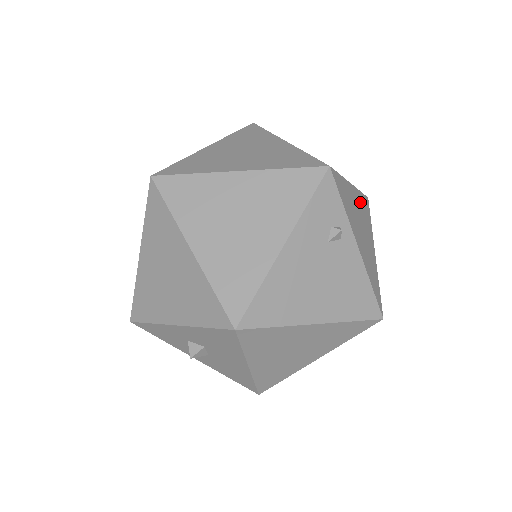
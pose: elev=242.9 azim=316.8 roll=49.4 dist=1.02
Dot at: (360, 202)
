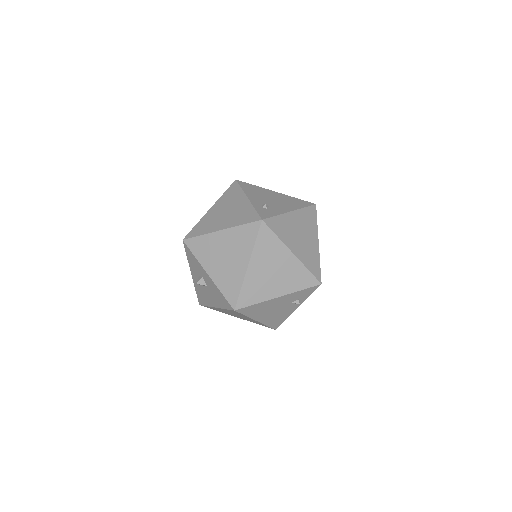
Dot at: occluded
